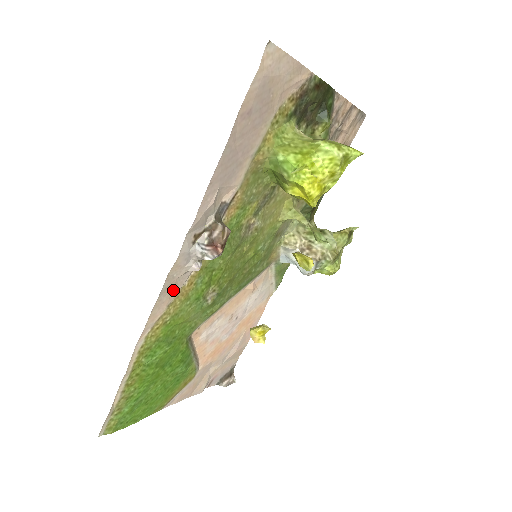
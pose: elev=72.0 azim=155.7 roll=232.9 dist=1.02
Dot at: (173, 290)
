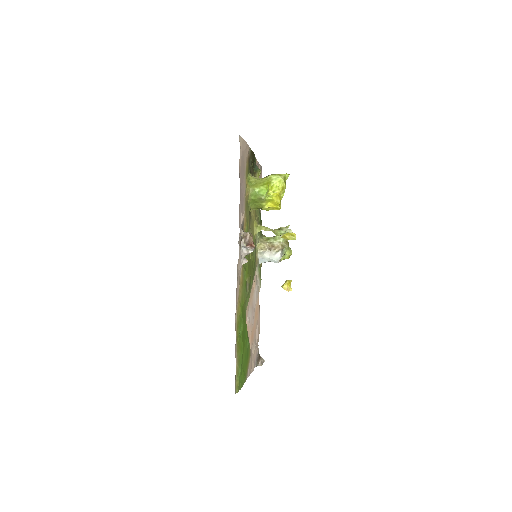
Dot at: (239, 280)
